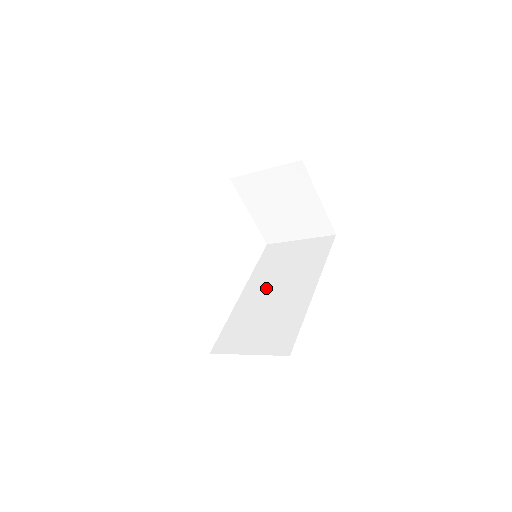
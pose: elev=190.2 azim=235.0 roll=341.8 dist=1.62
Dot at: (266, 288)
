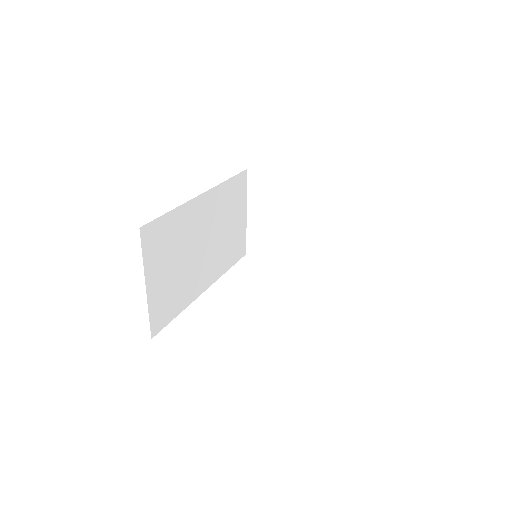
Dot at: occluded
